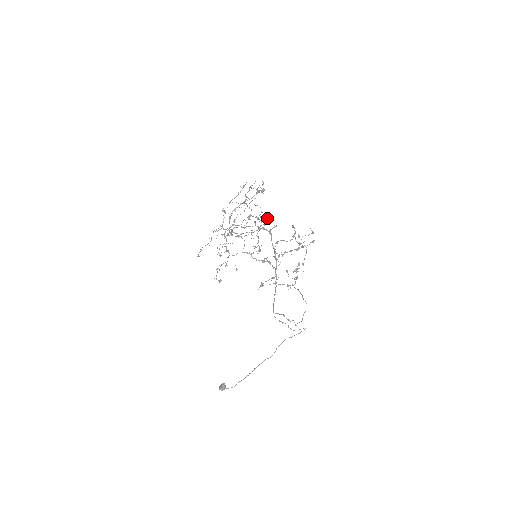
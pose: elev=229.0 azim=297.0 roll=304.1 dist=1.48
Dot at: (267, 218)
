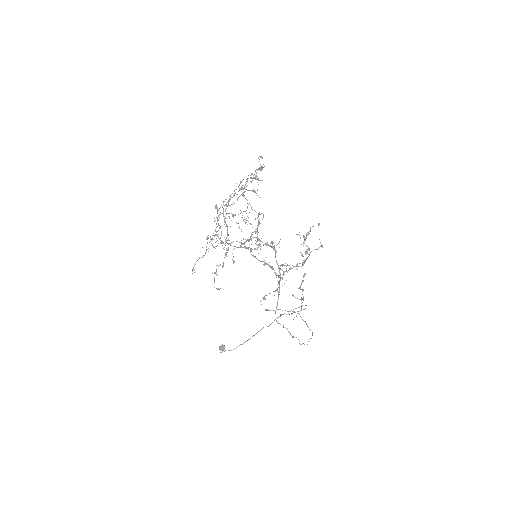
Dot at: (272, 242)
